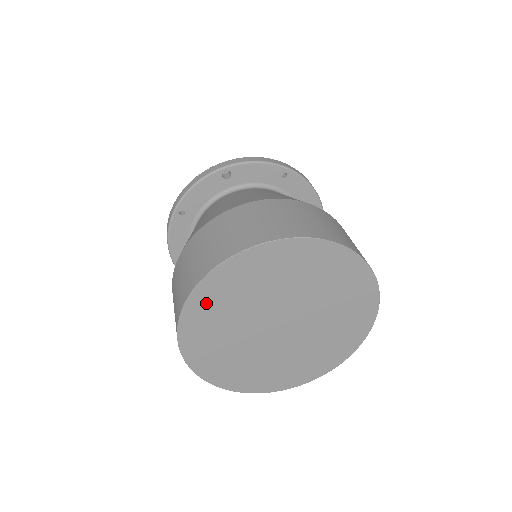
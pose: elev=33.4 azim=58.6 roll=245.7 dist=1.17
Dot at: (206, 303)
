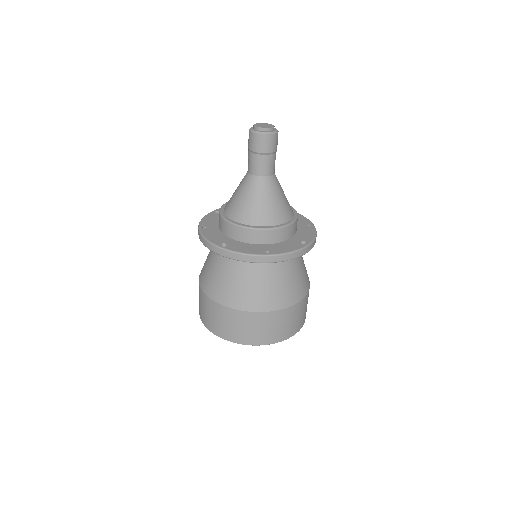
Dot at: occluded
